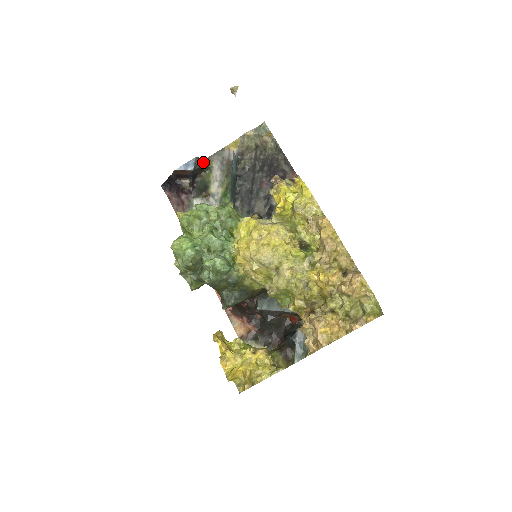
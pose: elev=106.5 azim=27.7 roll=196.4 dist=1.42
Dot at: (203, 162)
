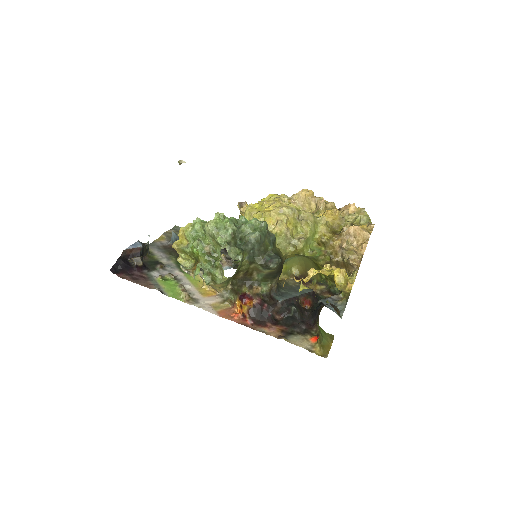
Dot at: occluded
